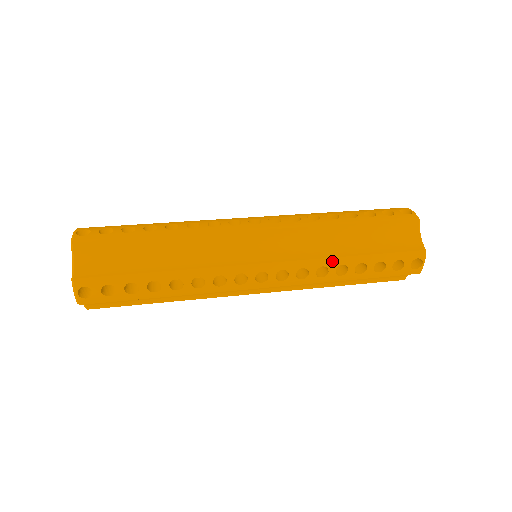
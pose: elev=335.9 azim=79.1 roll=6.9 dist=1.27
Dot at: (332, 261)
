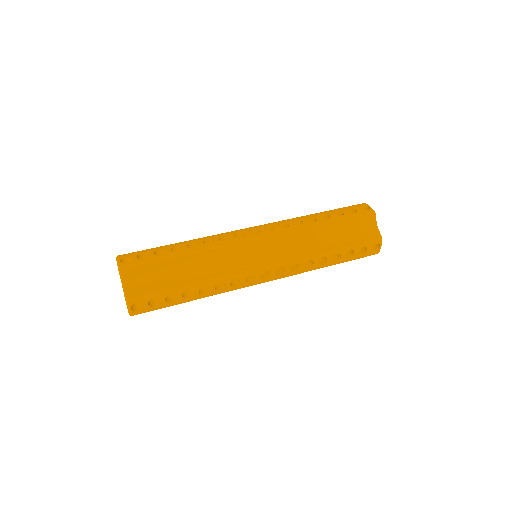
Dot at: (316, 255)
